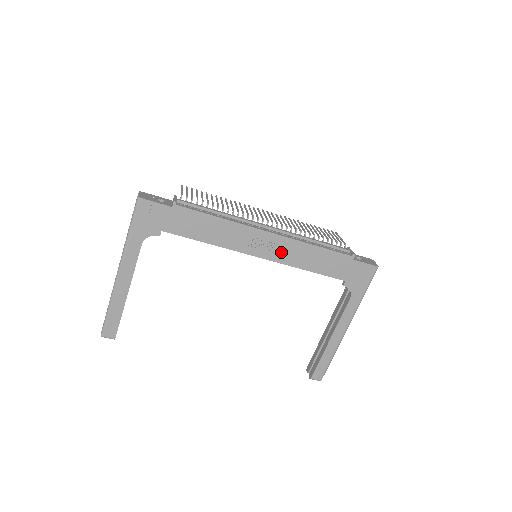
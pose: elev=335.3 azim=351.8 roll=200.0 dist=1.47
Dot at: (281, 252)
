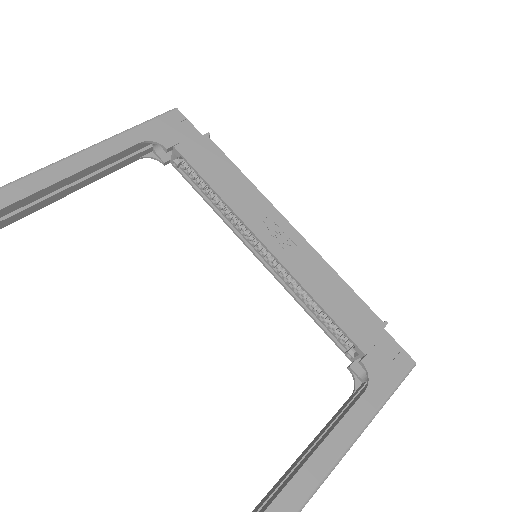
Dot at: (295, 257)
